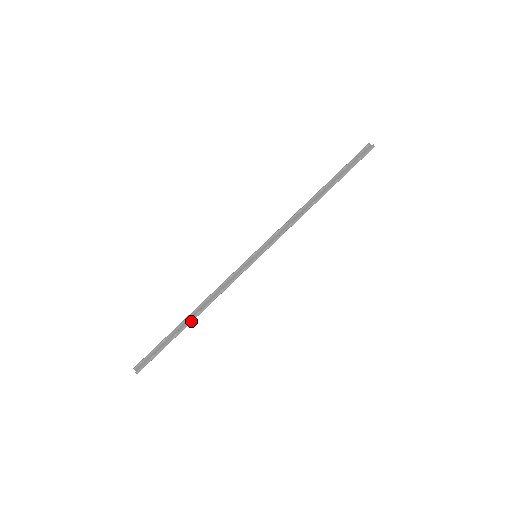
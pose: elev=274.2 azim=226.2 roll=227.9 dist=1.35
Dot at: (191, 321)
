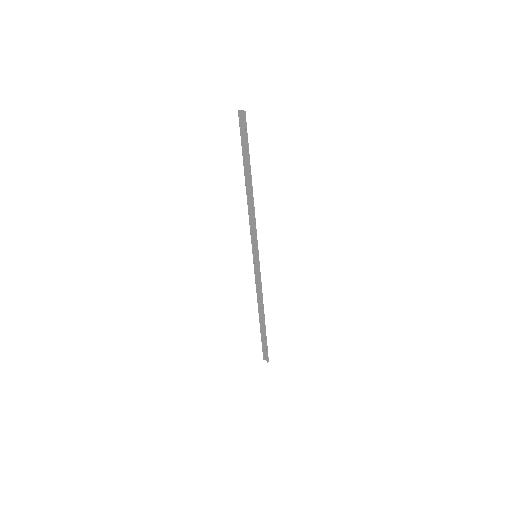
Dot at: (264, 319)
